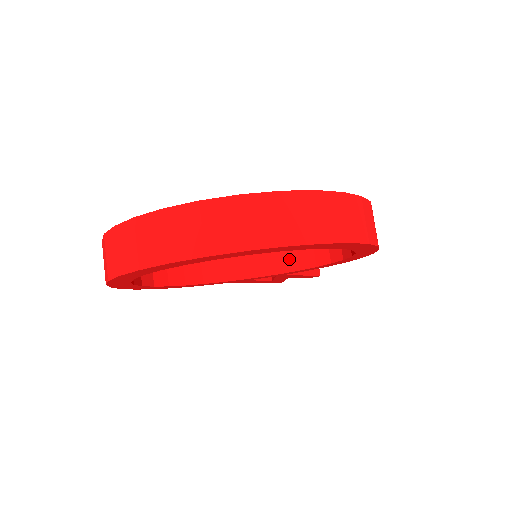
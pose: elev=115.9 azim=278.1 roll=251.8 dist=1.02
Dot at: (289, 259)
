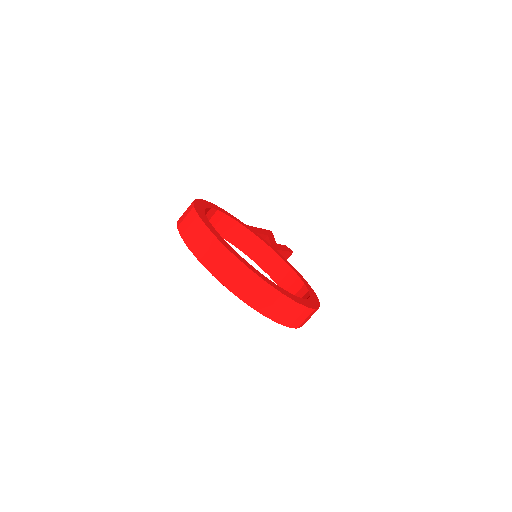
Dot at: (270, 265)
